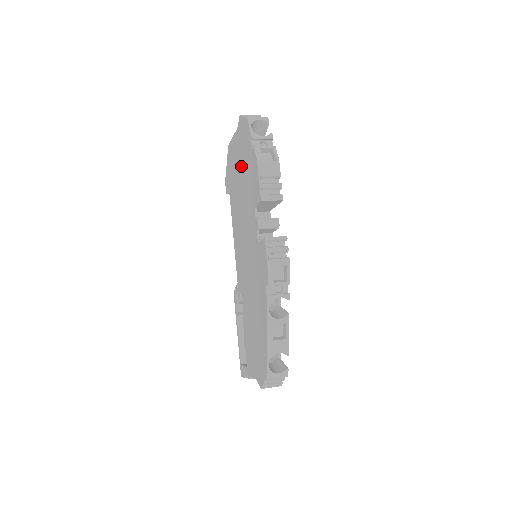
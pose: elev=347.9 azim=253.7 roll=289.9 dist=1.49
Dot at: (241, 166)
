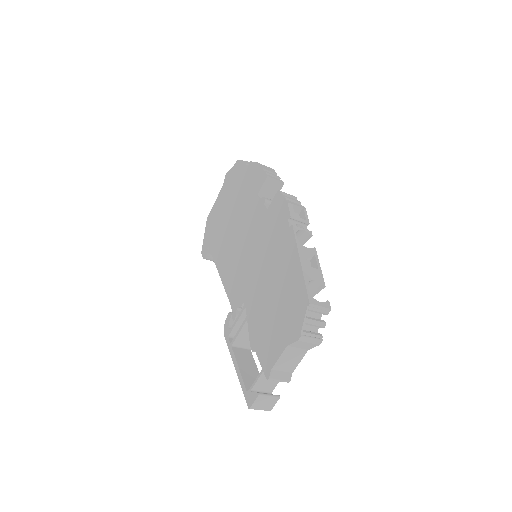
Dot at: (231, 200)
